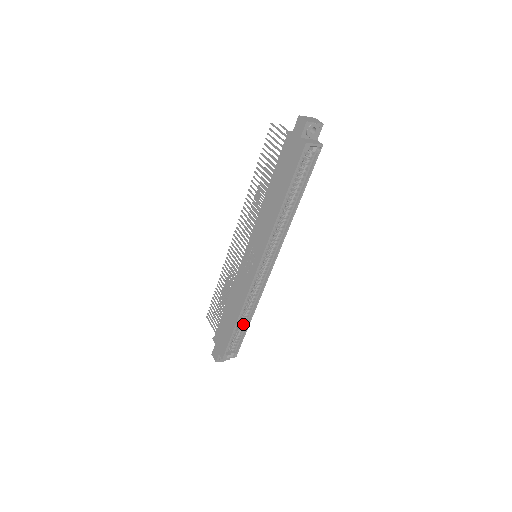
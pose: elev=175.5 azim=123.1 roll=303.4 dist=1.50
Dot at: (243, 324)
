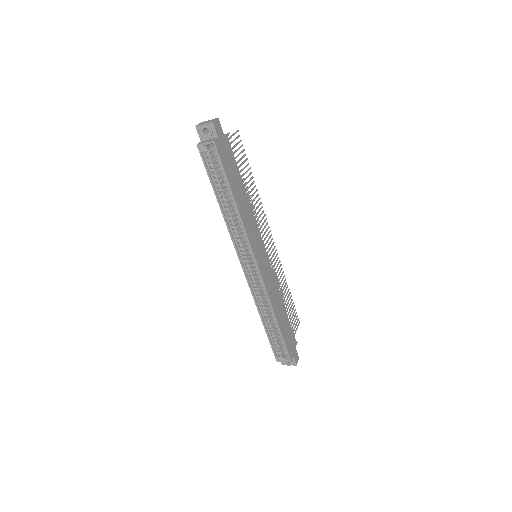
Dot at: (274, 325)
